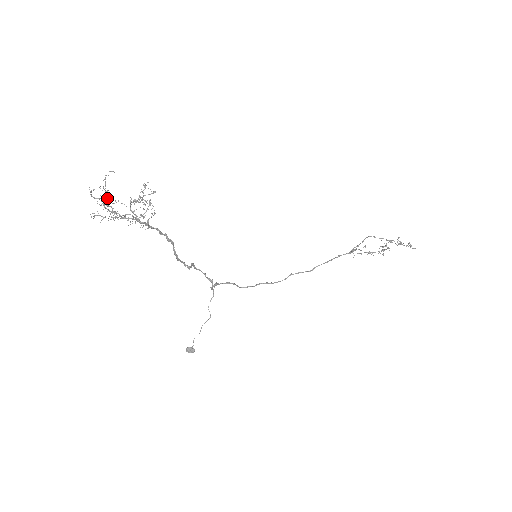
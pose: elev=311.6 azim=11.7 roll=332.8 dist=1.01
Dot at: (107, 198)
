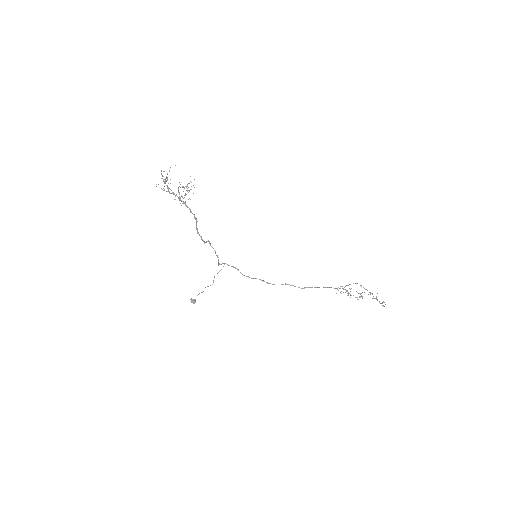
Dot at: (165, 179)
